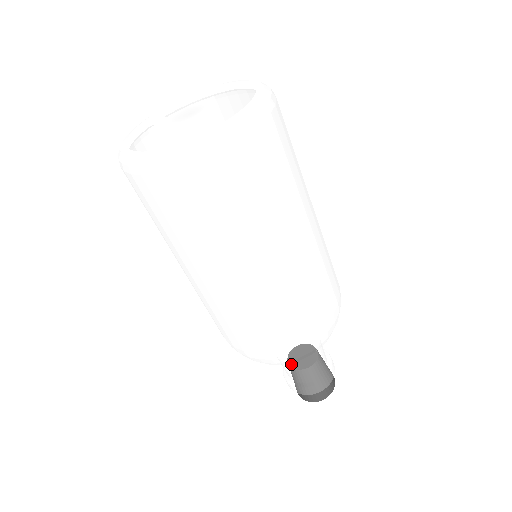
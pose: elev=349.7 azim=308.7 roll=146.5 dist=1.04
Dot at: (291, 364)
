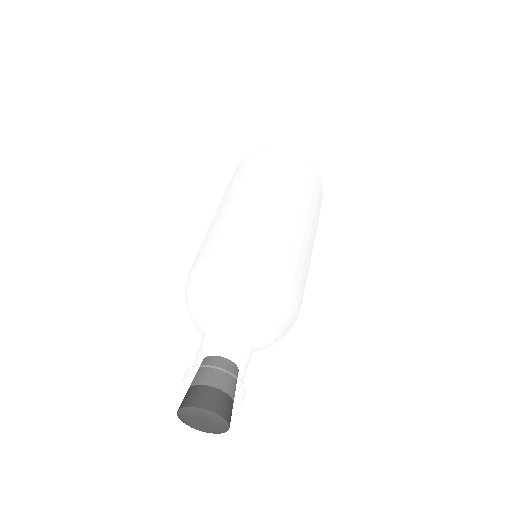
Dot at: (205, 335)
